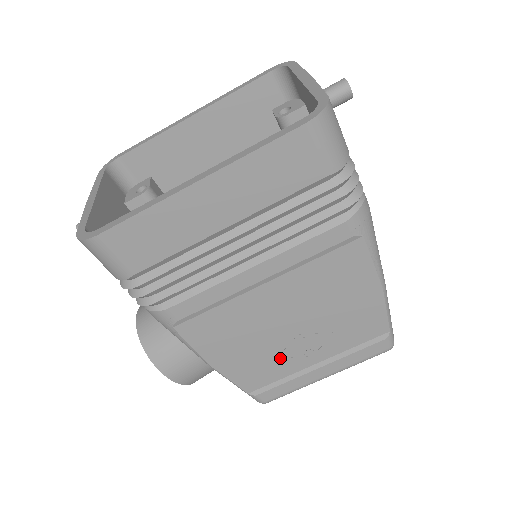
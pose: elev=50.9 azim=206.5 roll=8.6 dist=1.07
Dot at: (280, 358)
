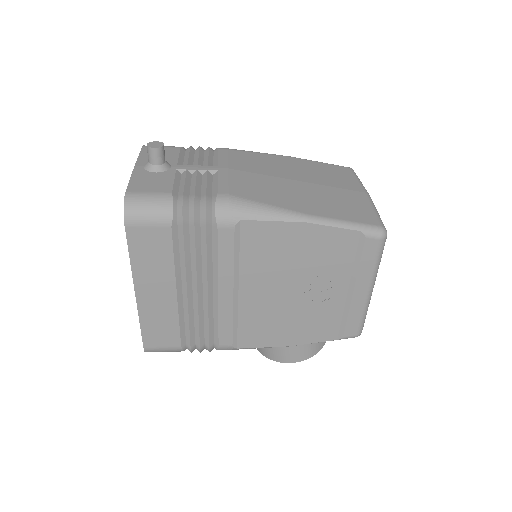
Dot at: (319, 309)
